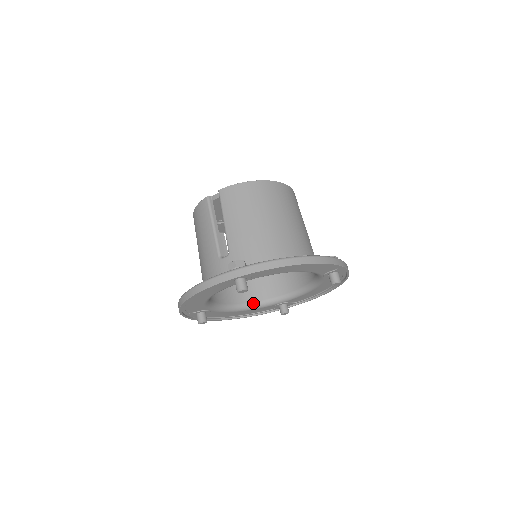
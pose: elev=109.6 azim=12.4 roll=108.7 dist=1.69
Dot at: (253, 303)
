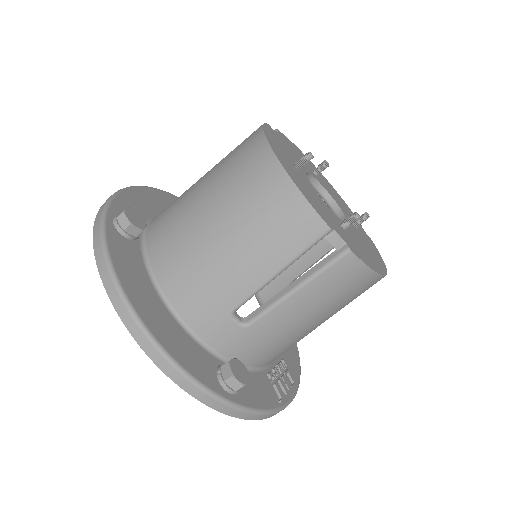
Dot at: occluded
